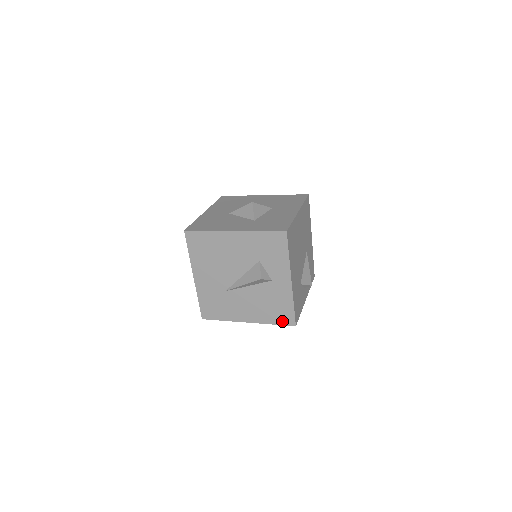
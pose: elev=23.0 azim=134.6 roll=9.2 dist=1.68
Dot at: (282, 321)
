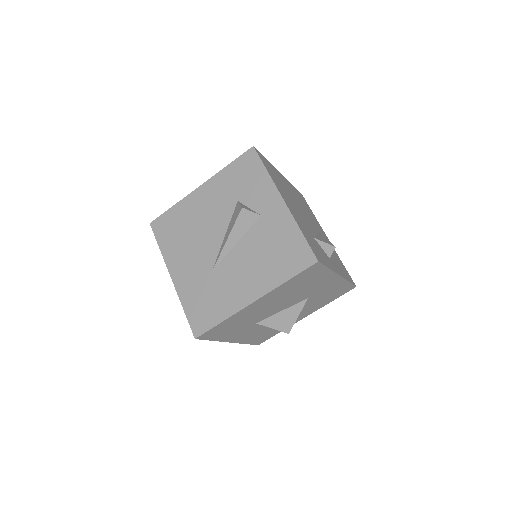
Dot at: (297, 266)
